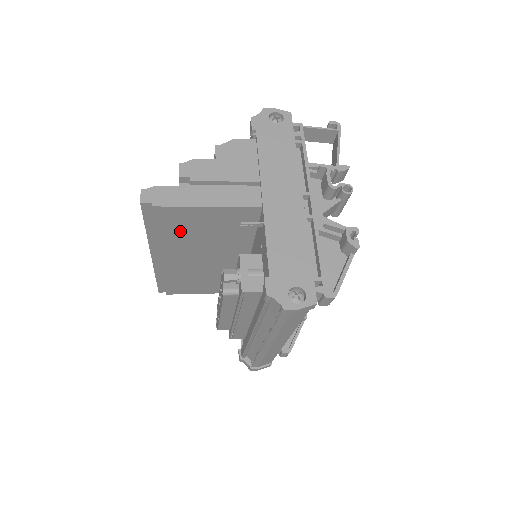
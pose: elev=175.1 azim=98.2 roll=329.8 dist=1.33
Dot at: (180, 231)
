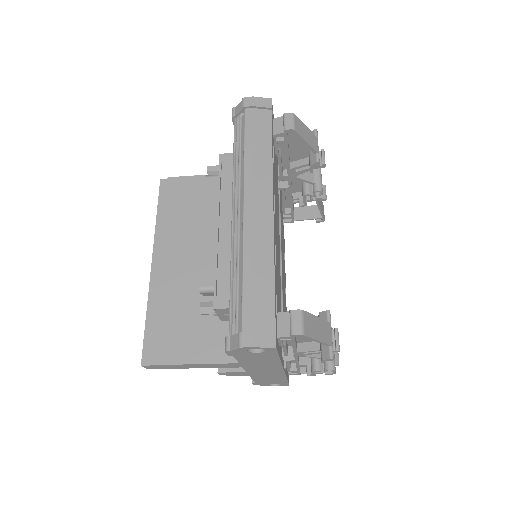
Dot at: (184, 210)
